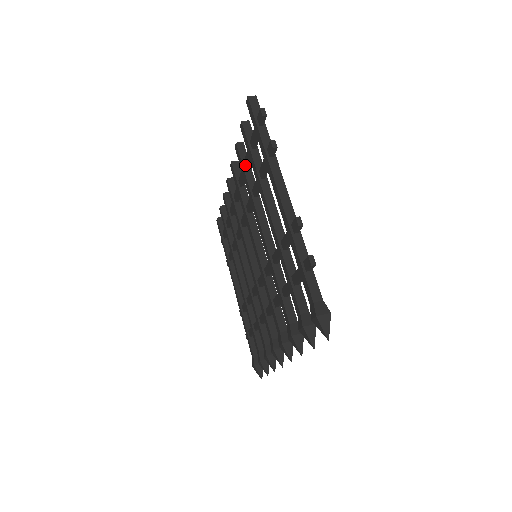
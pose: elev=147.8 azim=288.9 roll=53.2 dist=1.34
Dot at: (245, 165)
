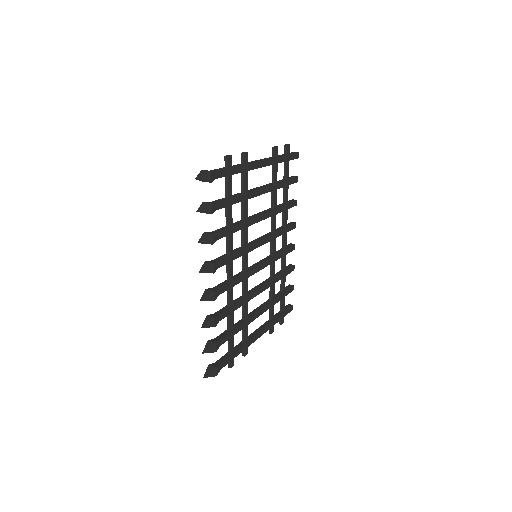
Dot at: (284, 201)
